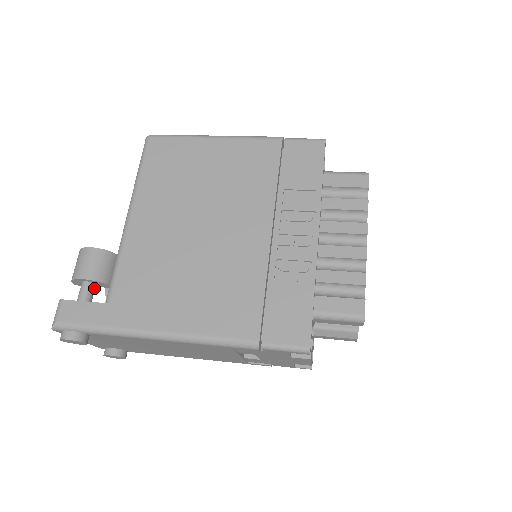
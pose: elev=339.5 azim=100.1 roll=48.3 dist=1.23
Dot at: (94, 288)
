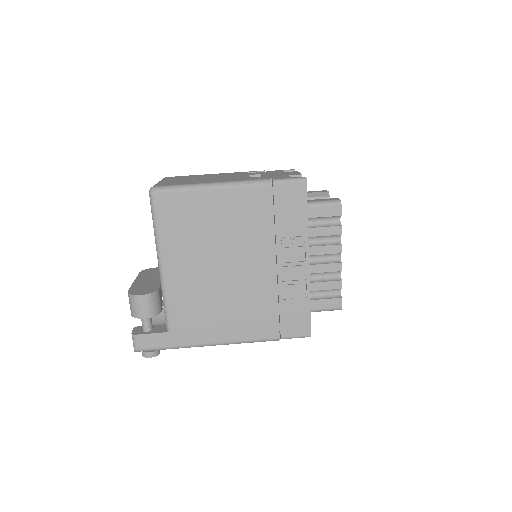
Dot at: occluded
